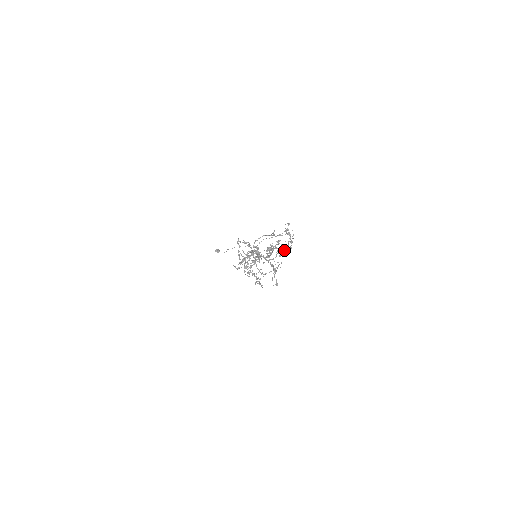
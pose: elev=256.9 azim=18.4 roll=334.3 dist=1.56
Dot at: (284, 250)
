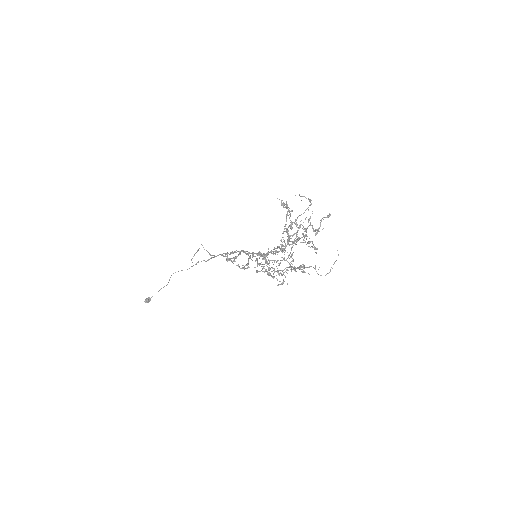
Dot at: occluded
